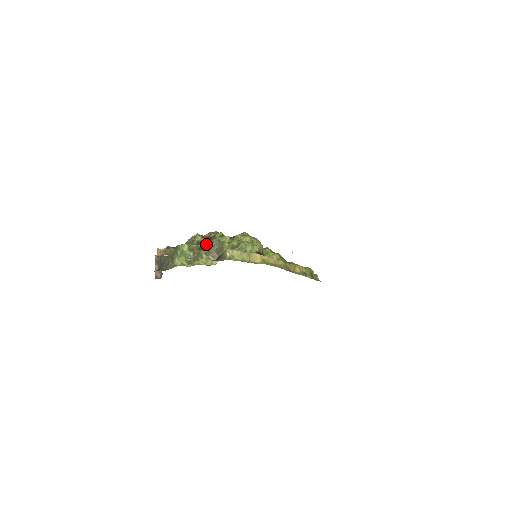
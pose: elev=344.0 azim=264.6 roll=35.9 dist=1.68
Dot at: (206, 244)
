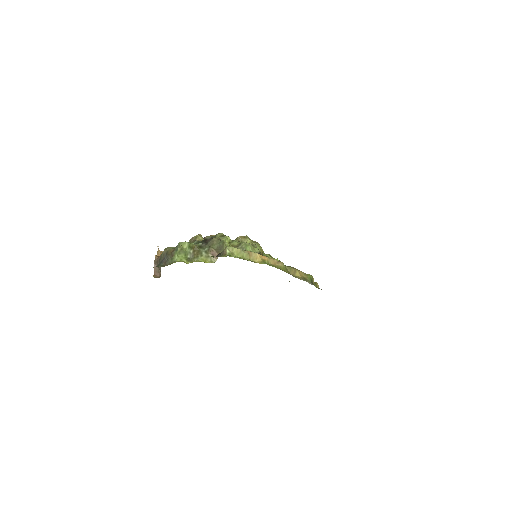
Dot at: (206, 243)
